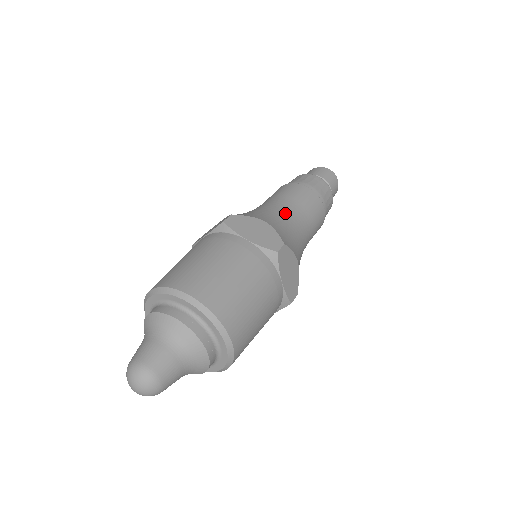
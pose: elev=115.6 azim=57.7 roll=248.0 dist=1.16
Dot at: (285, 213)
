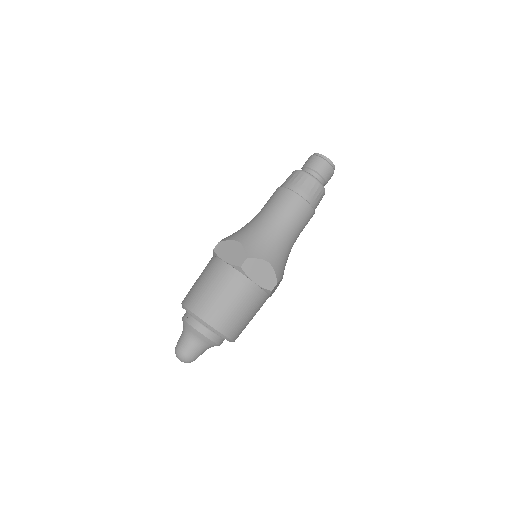
Dot at: (263, 223)
